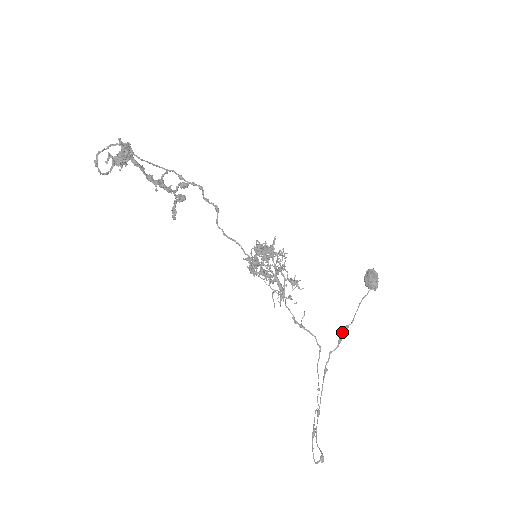
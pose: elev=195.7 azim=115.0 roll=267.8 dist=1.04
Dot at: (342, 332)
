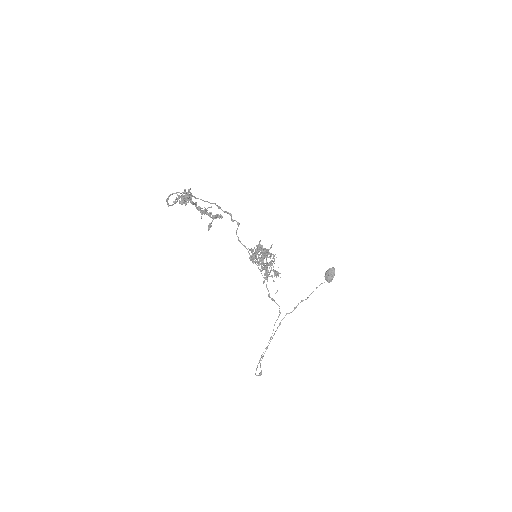
Dot at: (298, 303)
